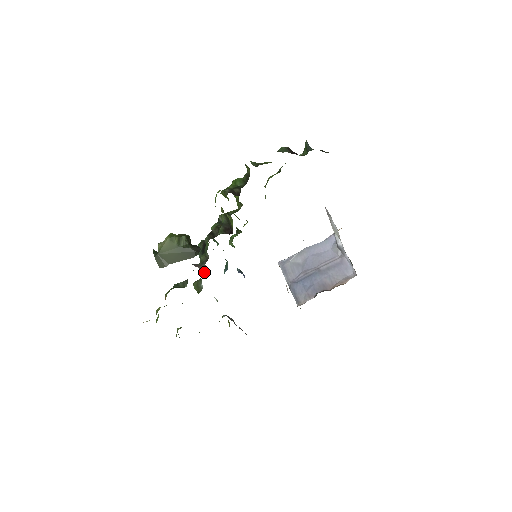
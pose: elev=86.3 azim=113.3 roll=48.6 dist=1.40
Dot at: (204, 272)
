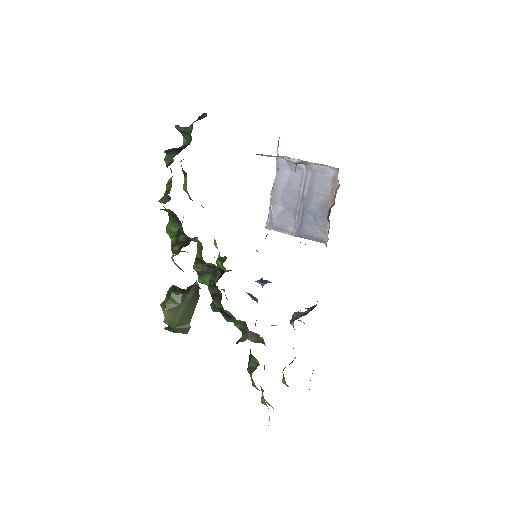
Dot at: (258, 338)
